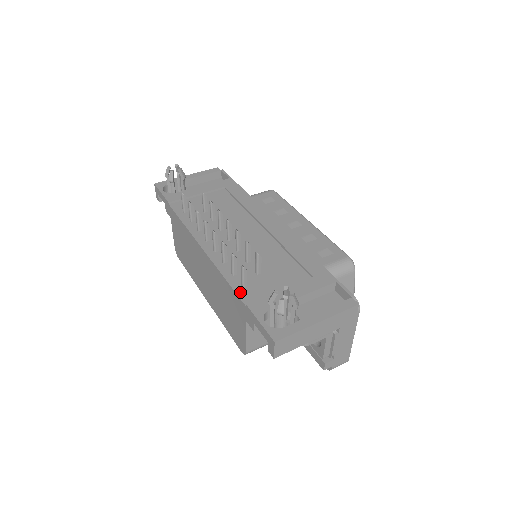
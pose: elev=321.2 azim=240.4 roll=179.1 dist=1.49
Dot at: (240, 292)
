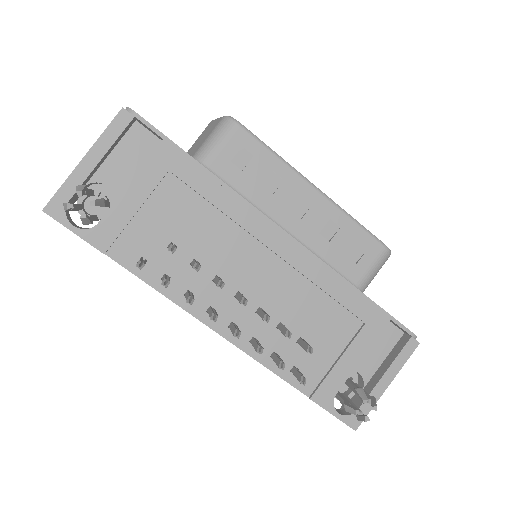
Dot at: (294, 382)
